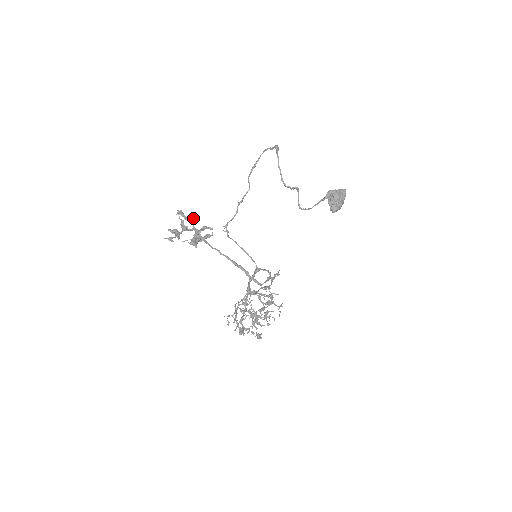
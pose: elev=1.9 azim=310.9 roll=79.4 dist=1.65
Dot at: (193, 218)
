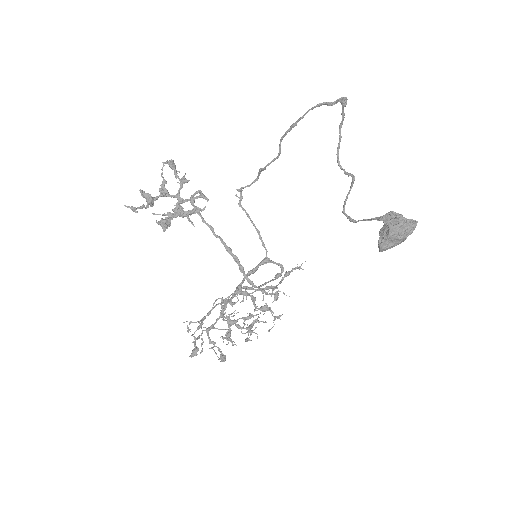
Dot at: (184, 177)
